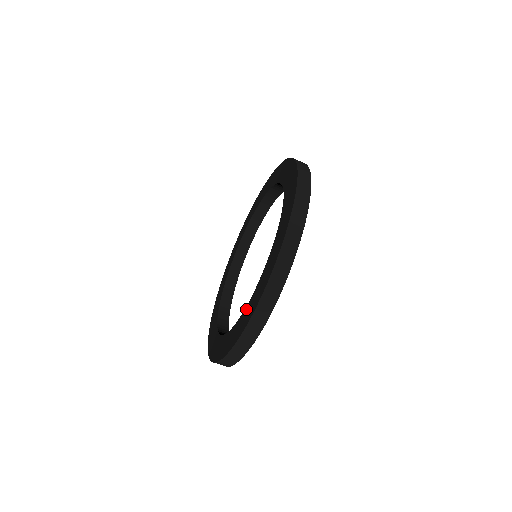
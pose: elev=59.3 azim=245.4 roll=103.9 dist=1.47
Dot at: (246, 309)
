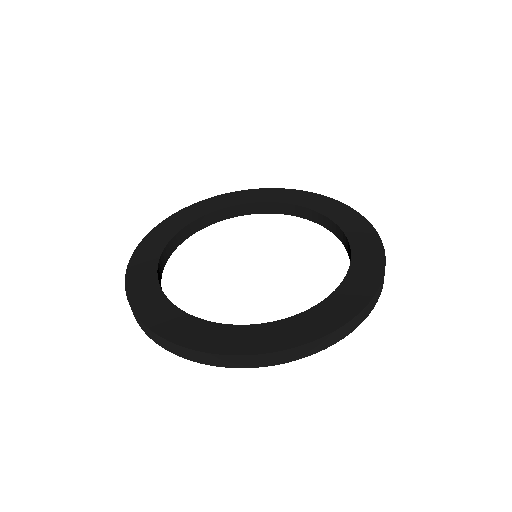
Dot at: (345, 287)
